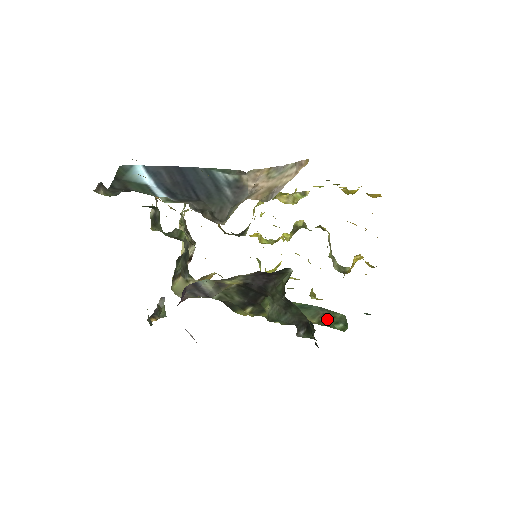
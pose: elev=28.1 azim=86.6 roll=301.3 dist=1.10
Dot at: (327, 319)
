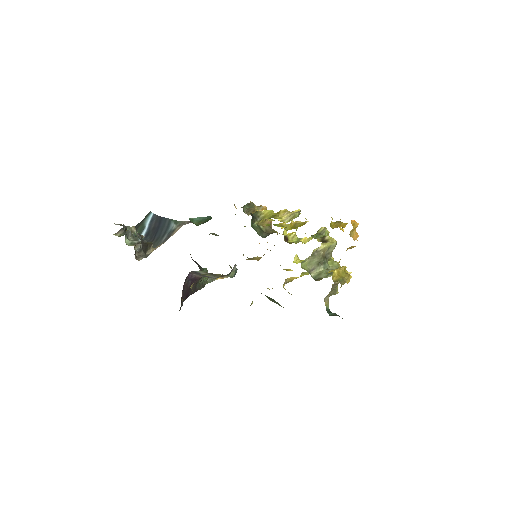
Dot at: occluded
